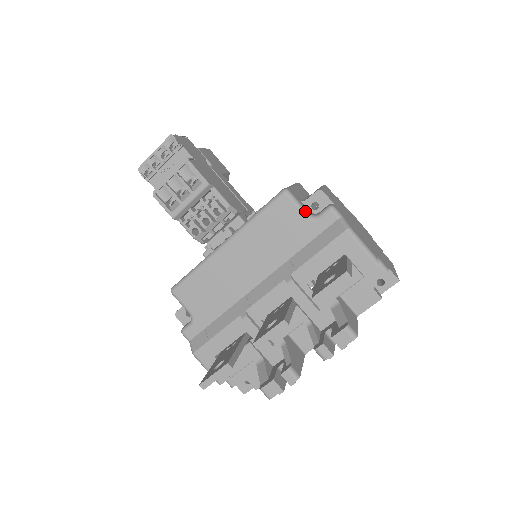
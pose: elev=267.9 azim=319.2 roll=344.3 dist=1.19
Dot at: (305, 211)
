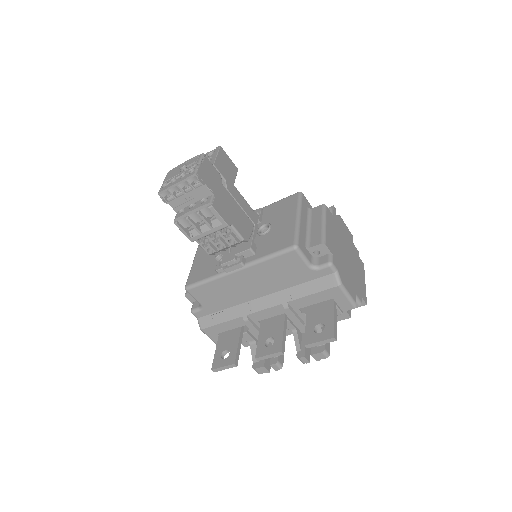
Dot at: (308, 262)
